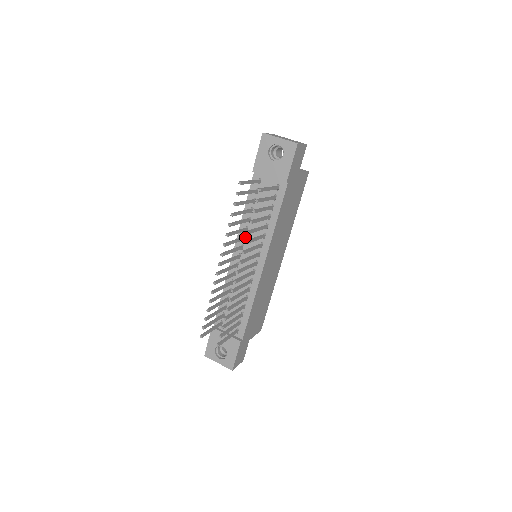
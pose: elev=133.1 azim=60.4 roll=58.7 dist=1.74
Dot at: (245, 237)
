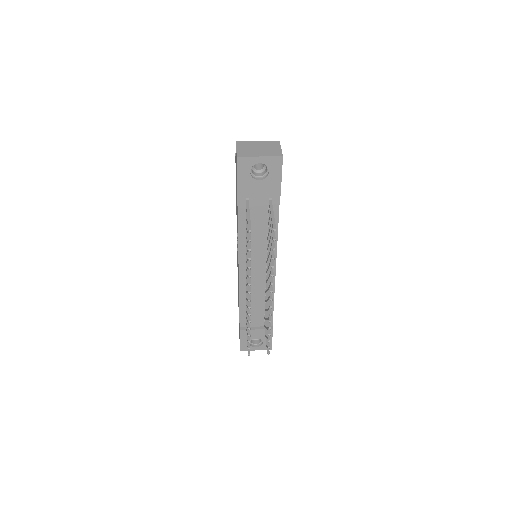
Dot at: occluded
